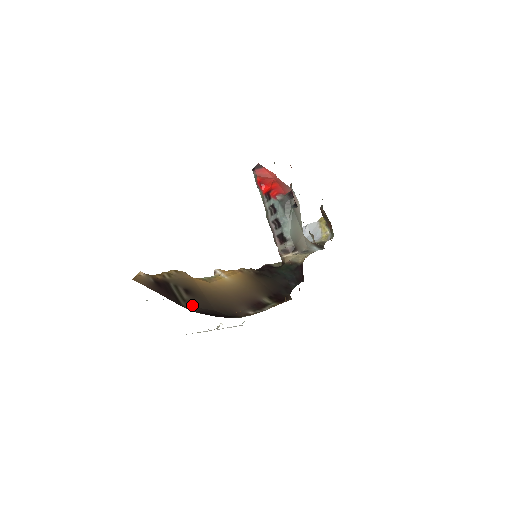
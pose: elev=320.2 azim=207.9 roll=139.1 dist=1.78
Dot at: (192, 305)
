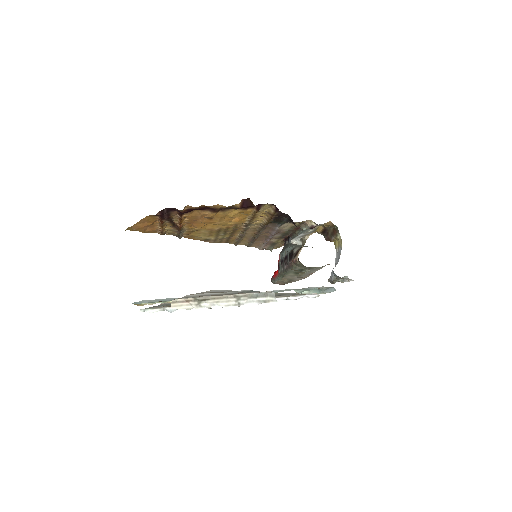
Dot at: occluded
